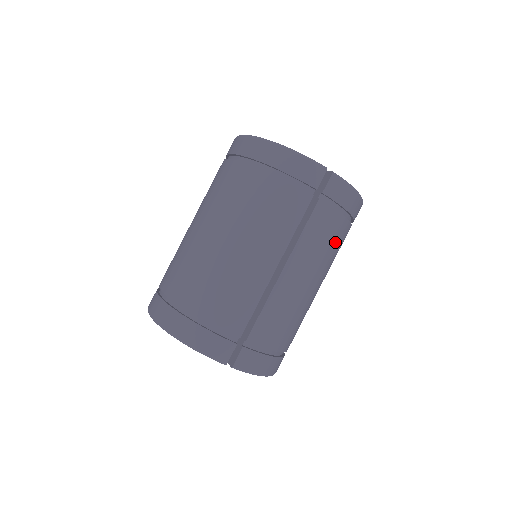
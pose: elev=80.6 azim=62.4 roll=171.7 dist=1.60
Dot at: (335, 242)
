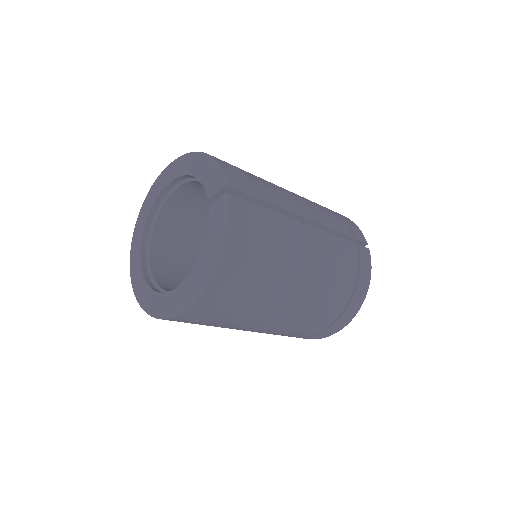
Dot at: (338, 282)
